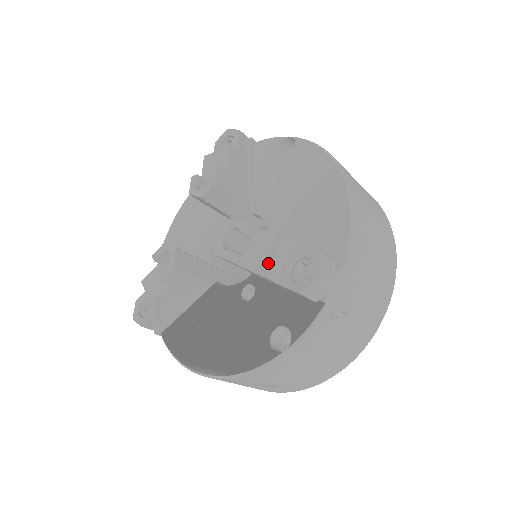
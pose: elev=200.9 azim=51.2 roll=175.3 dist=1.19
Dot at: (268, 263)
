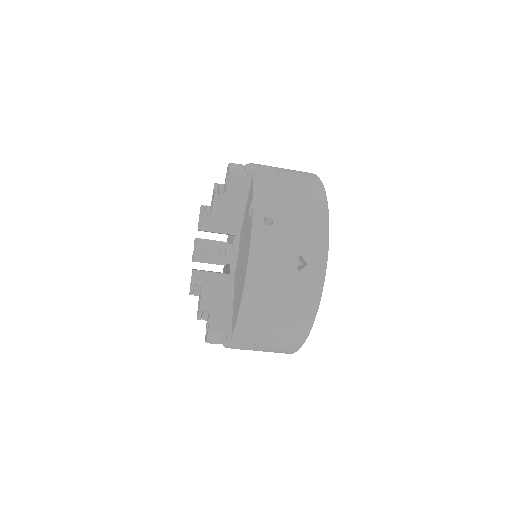
Dot at: (198, 313)
